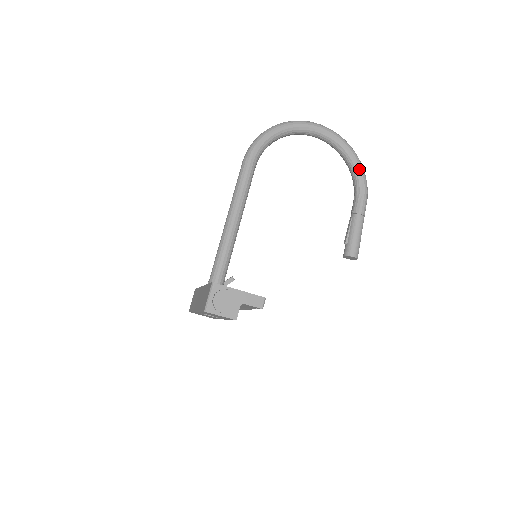
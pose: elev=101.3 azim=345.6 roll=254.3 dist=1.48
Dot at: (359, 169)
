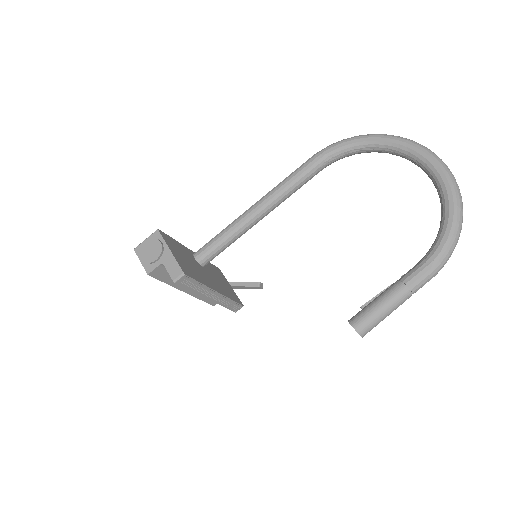
Dot at: (448, 228)
